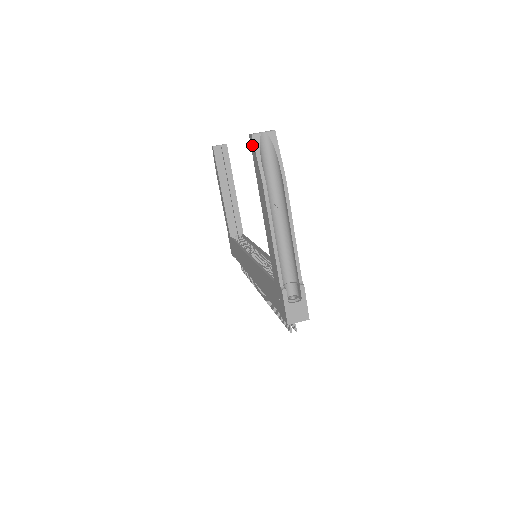
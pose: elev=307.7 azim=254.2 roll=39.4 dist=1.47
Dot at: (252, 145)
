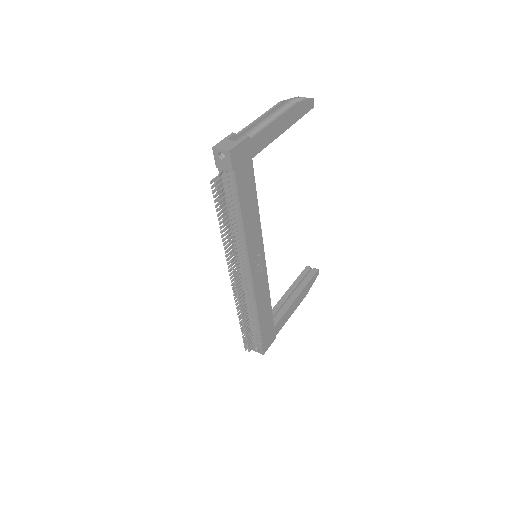
Dot at: occluded
